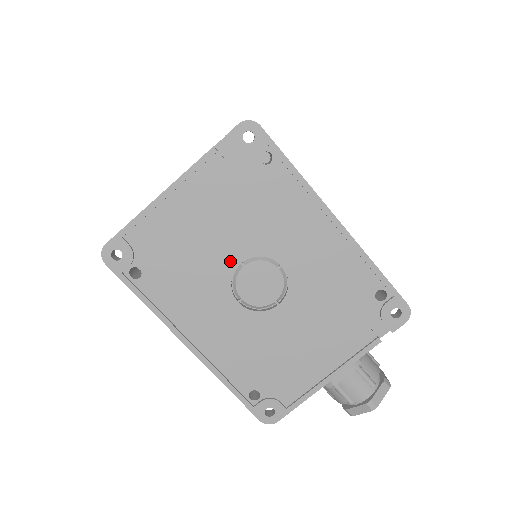
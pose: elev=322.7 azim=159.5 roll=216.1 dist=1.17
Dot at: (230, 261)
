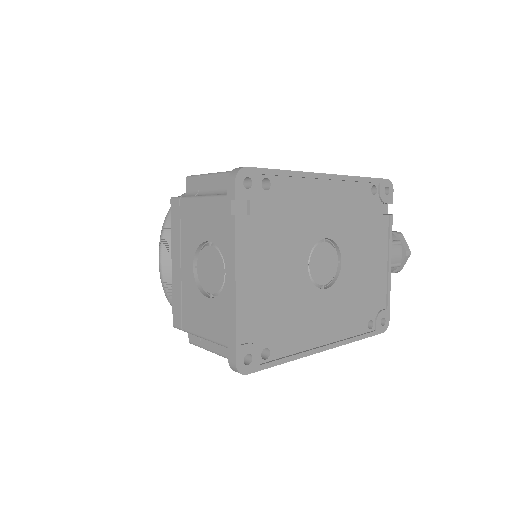
Dot at: (302, 272)
